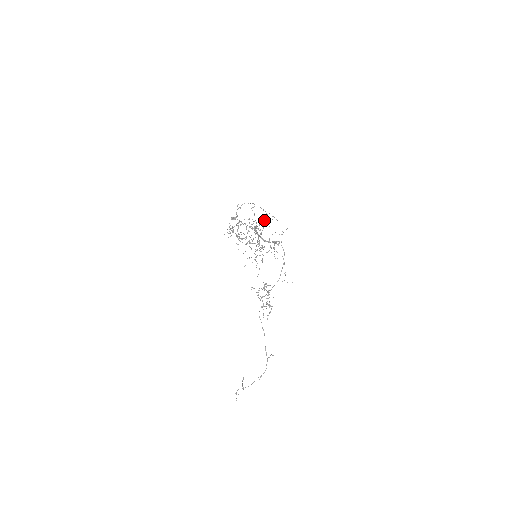
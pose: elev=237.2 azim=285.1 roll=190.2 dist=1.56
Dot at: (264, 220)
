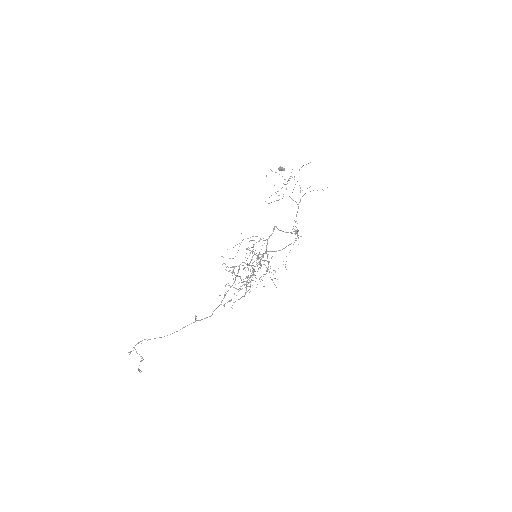
Dot at: occluded
